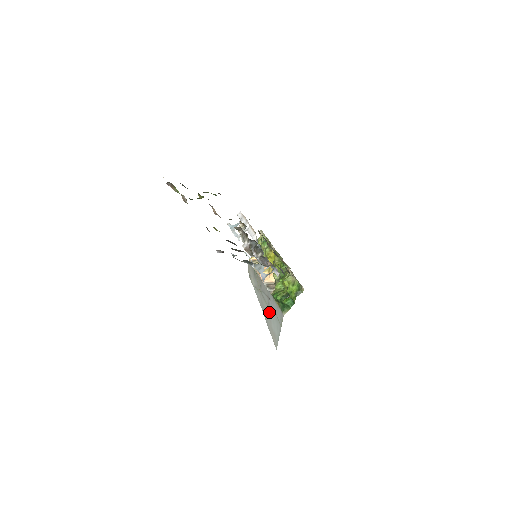
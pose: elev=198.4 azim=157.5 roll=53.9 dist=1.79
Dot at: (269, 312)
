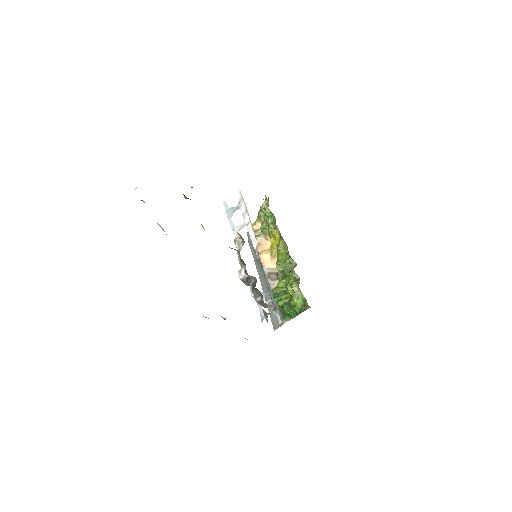
Dot at: (268, 297)
